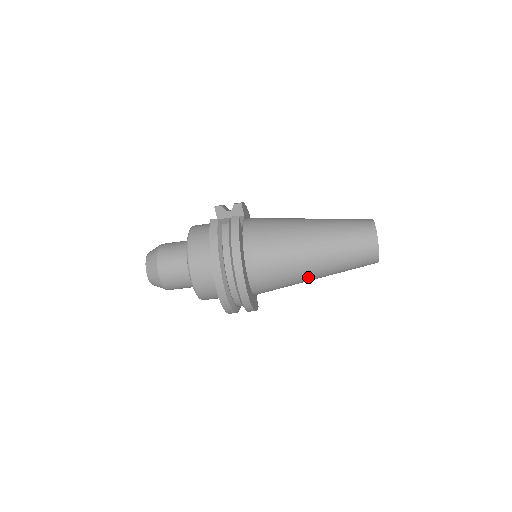
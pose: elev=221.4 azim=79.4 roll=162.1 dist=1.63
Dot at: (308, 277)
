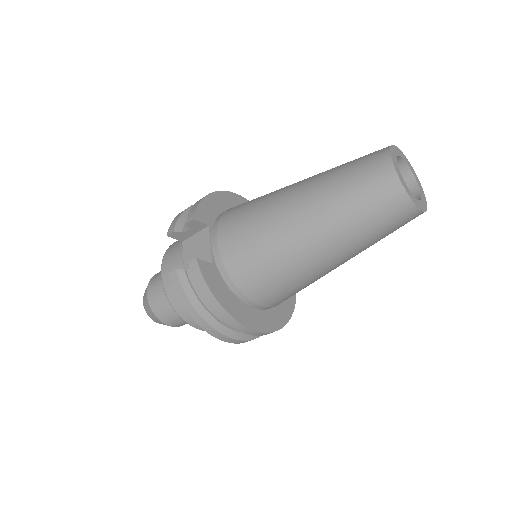
Dot at: occluded
